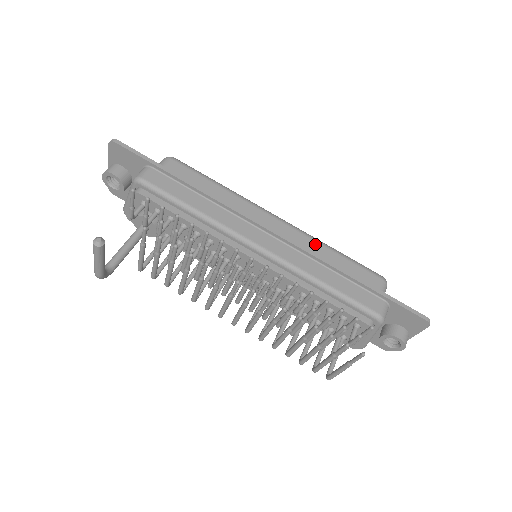
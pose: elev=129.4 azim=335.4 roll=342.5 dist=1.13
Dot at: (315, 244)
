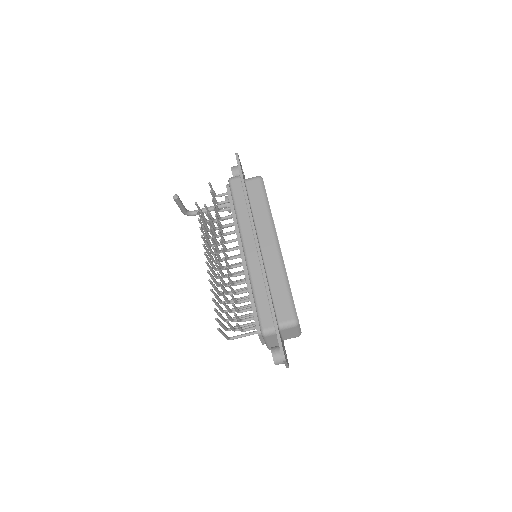
Dot at: (279, 272)
